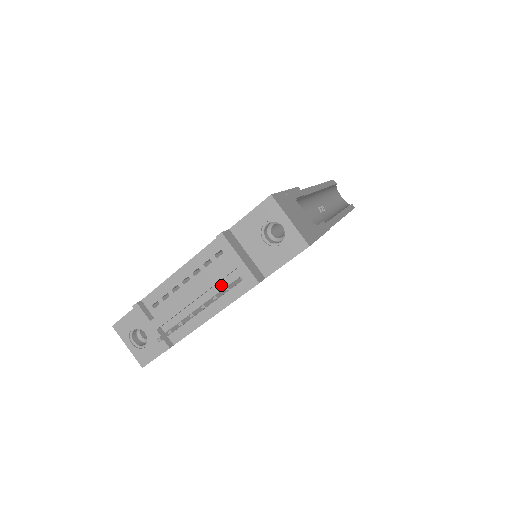
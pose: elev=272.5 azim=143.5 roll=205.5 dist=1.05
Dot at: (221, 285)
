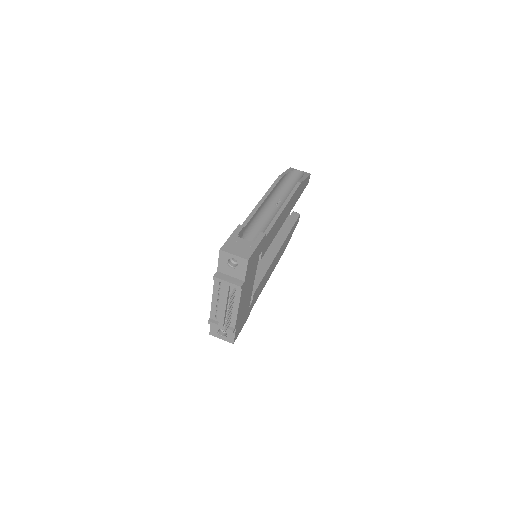
Dot at: occluded
